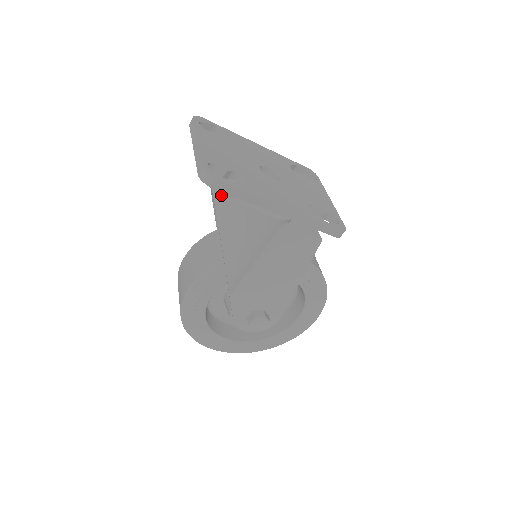
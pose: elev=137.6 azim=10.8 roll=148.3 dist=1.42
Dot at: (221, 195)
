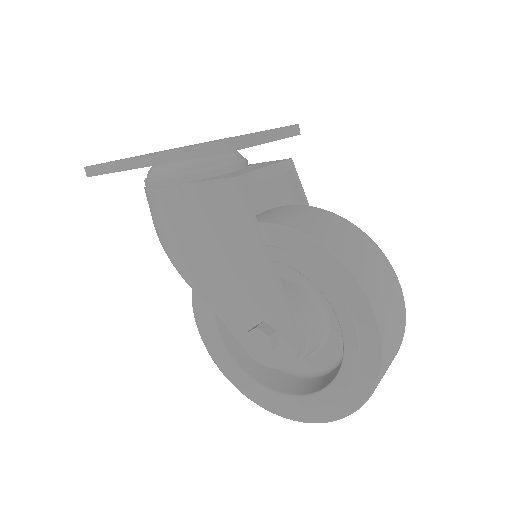
Dot at: occluded
